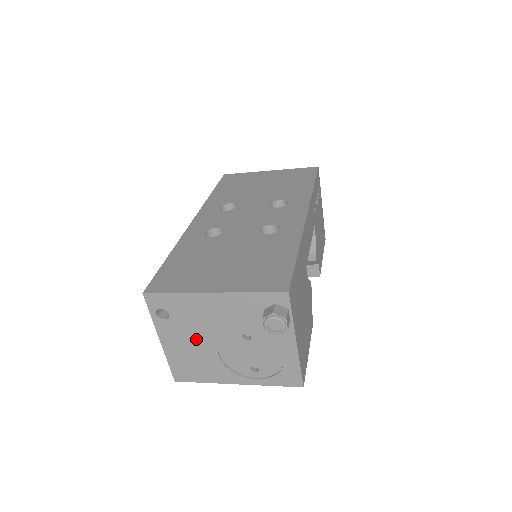
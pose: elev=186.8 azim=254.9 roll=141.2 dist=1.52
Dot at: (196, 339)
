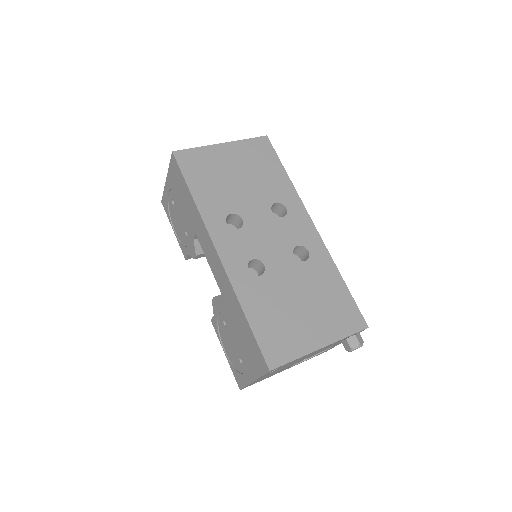
Dot at: occluded
